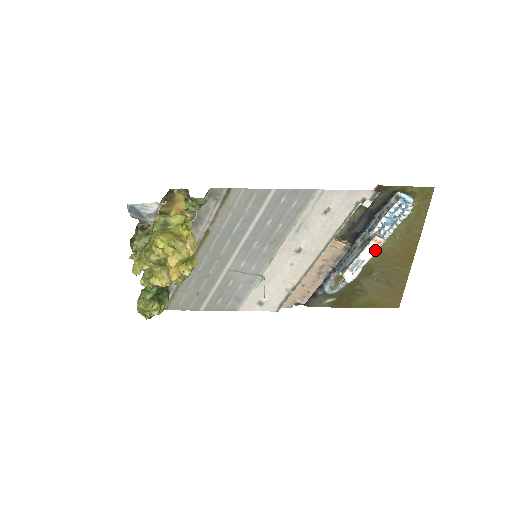
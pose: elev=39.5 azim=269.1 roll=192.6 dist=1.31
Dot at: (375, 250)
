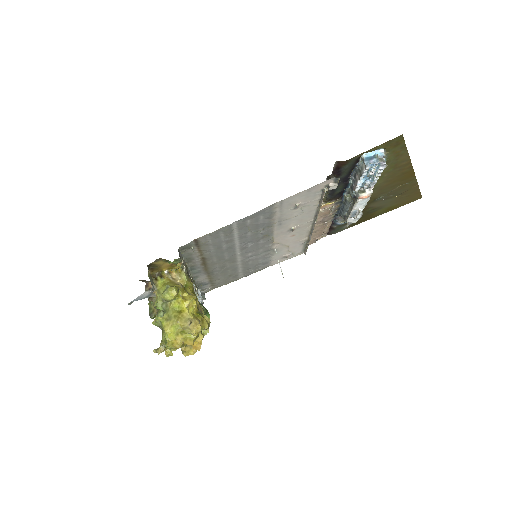
Dot at: (366, 201)
